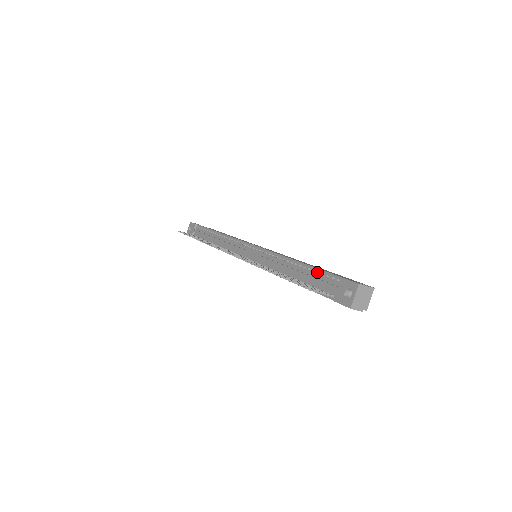
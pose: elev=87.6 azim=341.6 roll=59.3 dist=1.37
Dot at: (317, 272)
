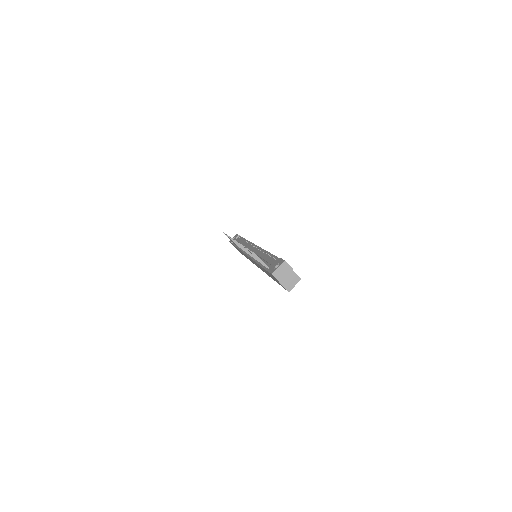
Dot at: (273, 257)
